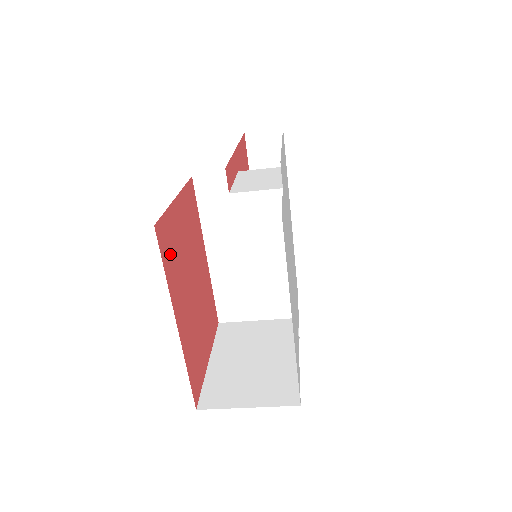
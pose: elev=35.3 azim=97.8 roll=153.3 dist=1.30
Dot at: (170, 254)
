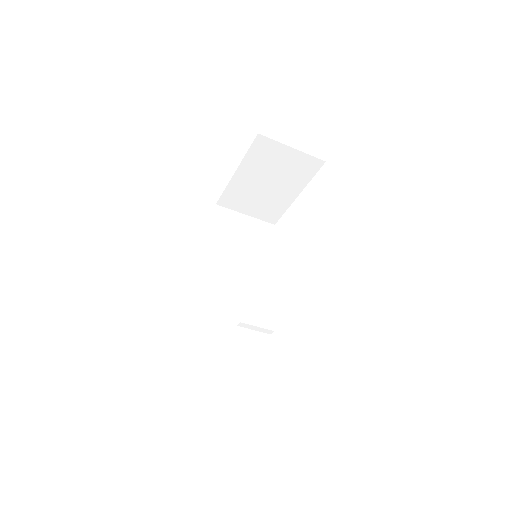
Dot at: occluded
